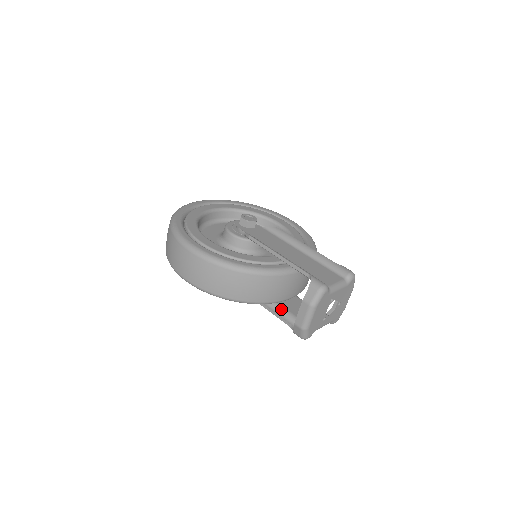
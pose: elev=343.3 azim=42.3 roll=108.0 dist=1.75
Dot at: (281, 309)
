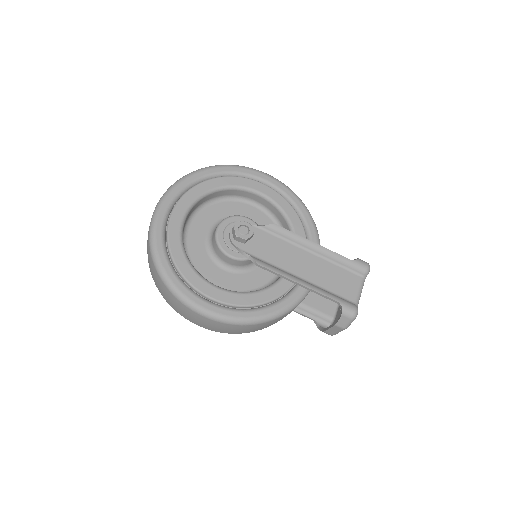
Dot at: (298, 305)
